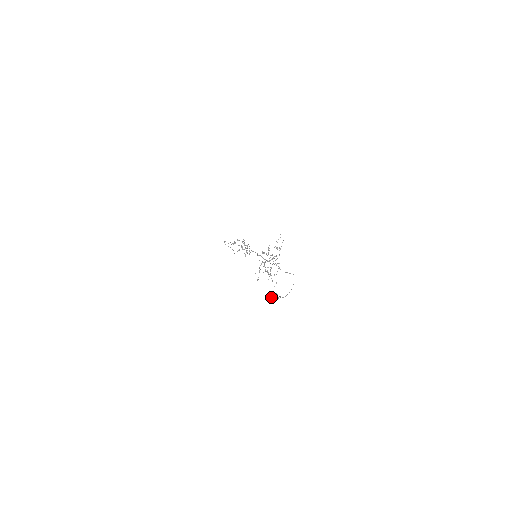
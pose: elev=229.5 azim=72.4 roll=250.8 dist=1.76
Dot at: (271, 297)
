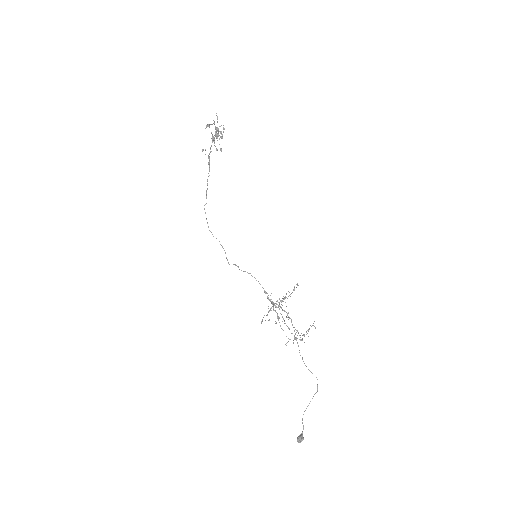
Dot at: occluded
